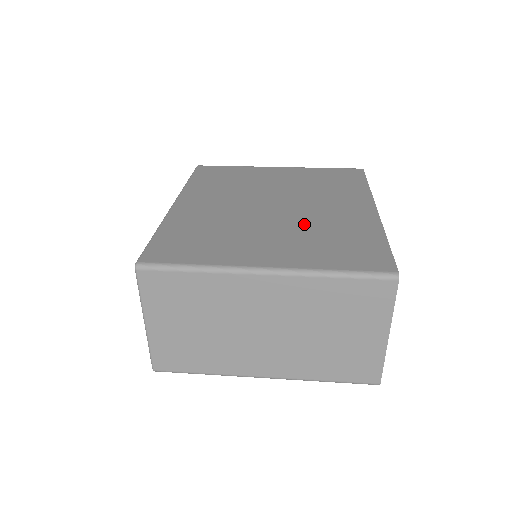
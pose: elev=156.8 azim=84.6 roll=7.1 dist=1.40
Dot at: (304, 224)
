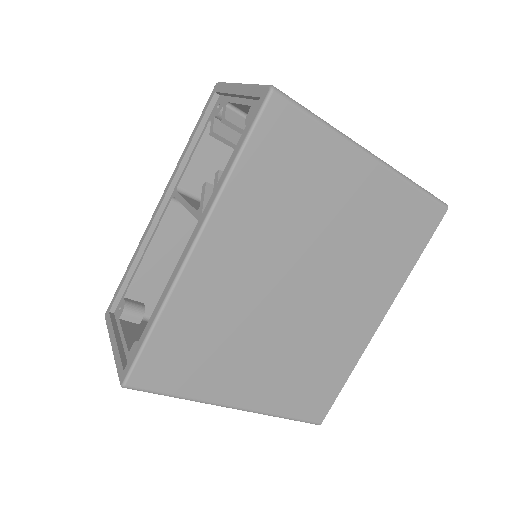
Dot at: occluded
